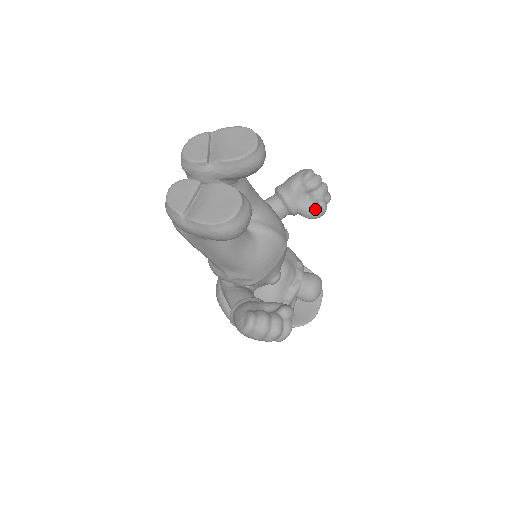
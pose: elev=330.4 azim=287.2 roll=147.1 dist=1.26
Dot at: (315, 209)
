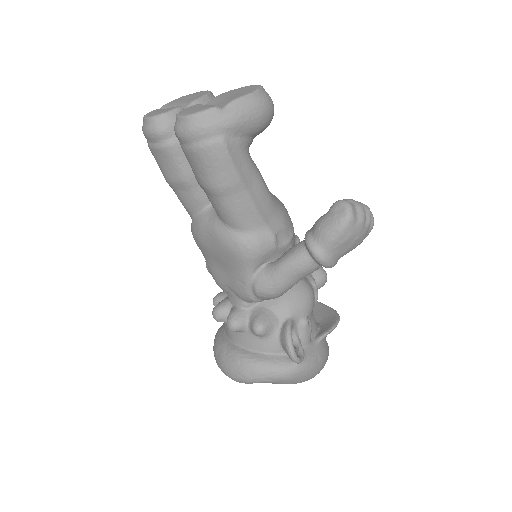
Dot at: occluded
